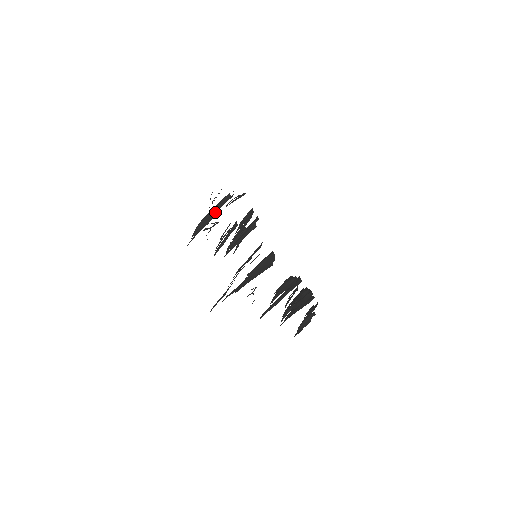
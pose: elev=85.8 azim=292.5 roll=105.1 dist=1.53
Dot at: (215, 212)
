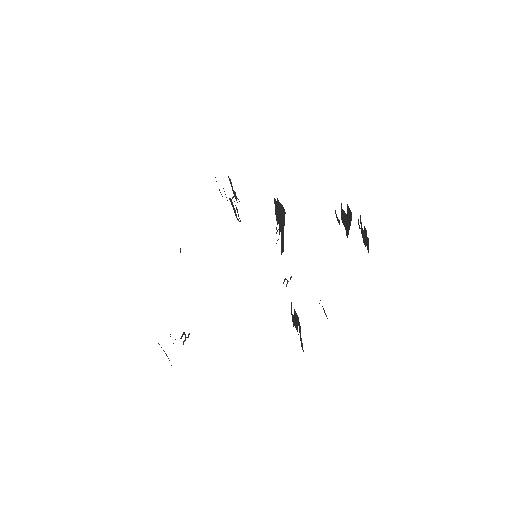
Dot at: (167, 356)
